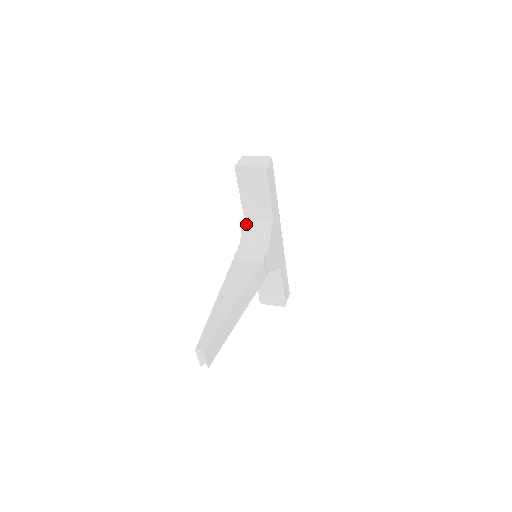
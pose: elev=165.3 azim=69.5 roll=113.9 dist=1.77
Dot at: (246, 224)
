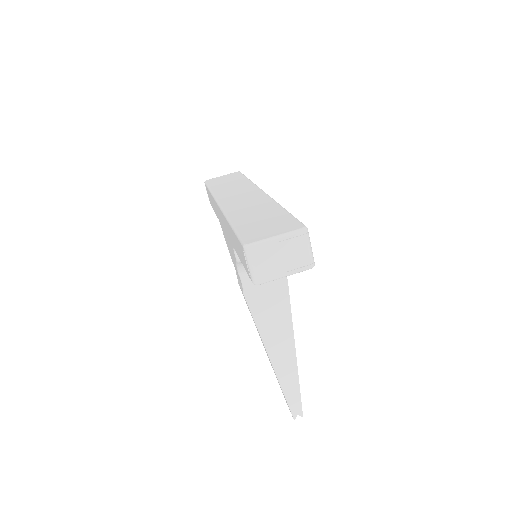
Dot at: occluded
